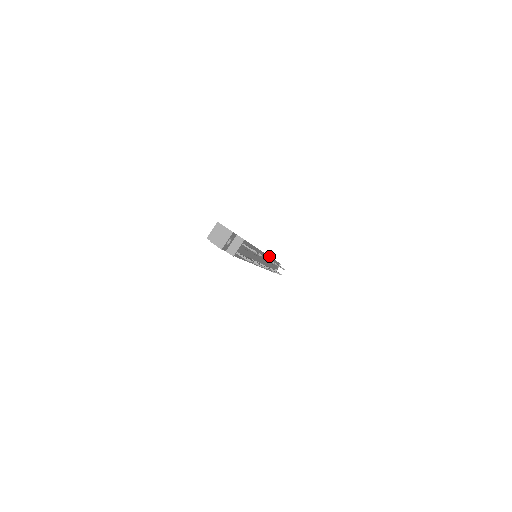
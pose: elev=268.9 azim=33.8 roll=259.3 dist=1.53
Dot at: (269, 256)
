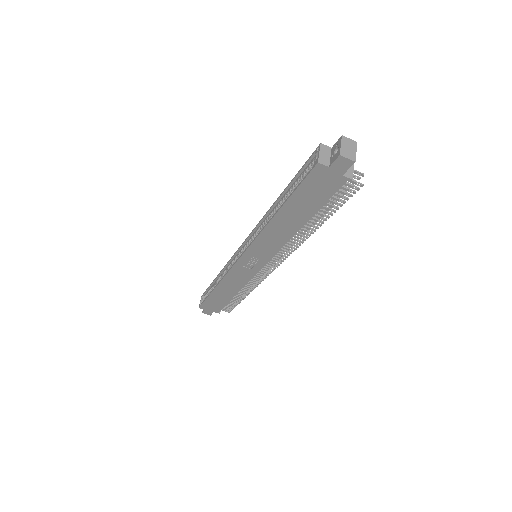
Dot at: occluded
